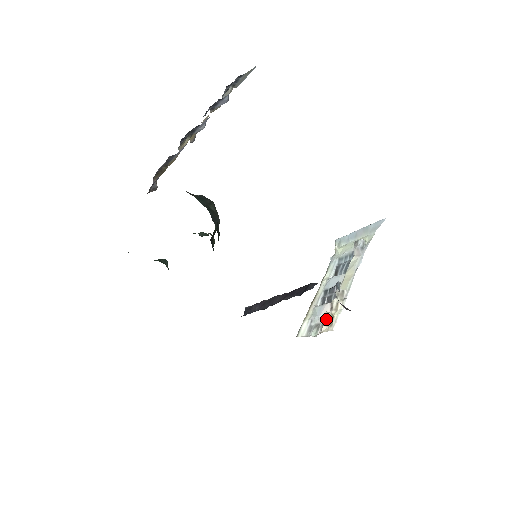
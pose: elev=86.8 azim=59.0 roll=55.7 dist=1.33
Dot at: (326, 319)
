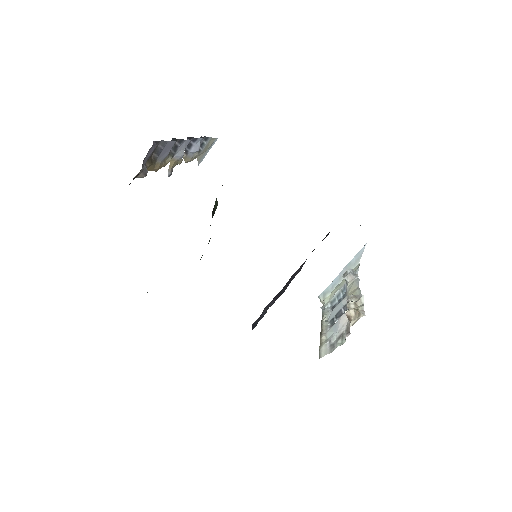
Dot at: (350, 314)
